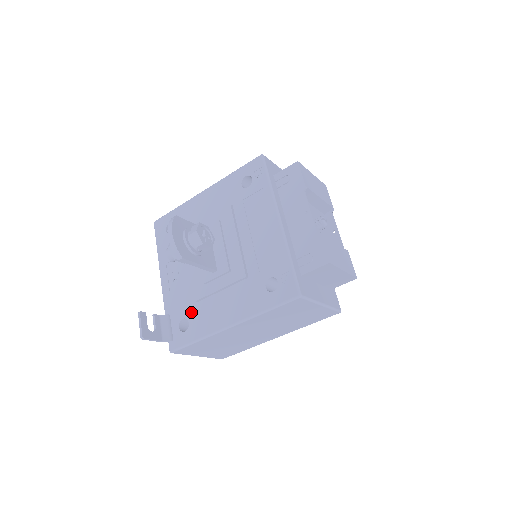
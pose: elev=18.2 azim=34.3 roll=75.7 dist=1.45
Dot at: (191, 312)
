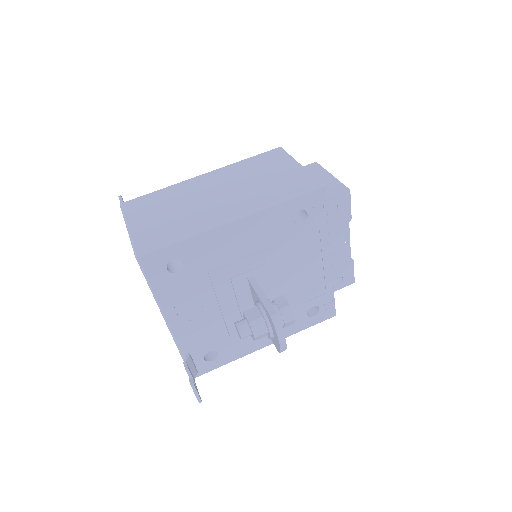
Dot at: (221, 345)
